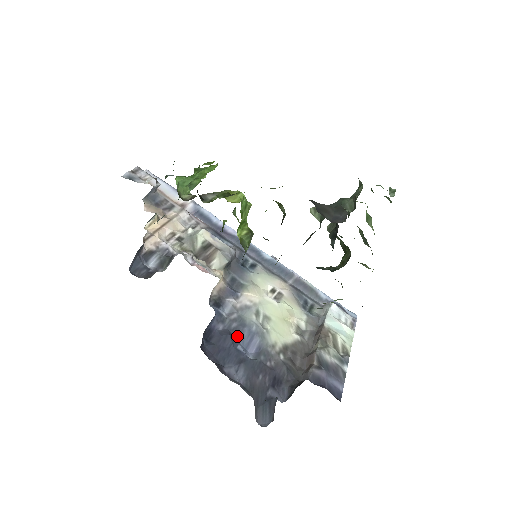
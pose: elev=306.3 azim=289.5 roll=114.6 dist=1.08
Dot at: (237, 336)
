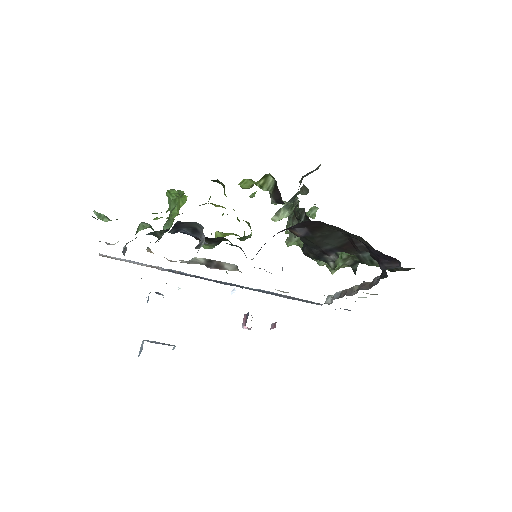
Dot at: occluded
